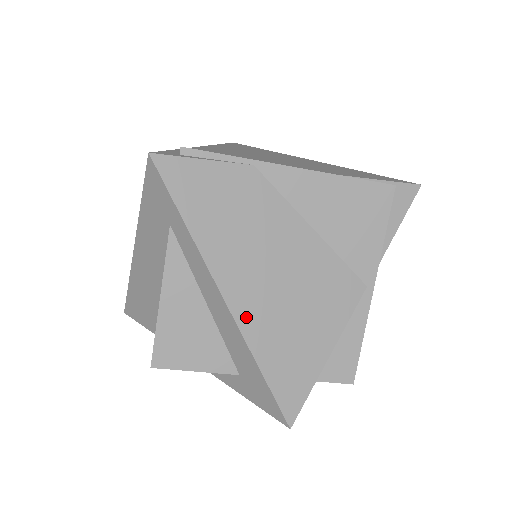
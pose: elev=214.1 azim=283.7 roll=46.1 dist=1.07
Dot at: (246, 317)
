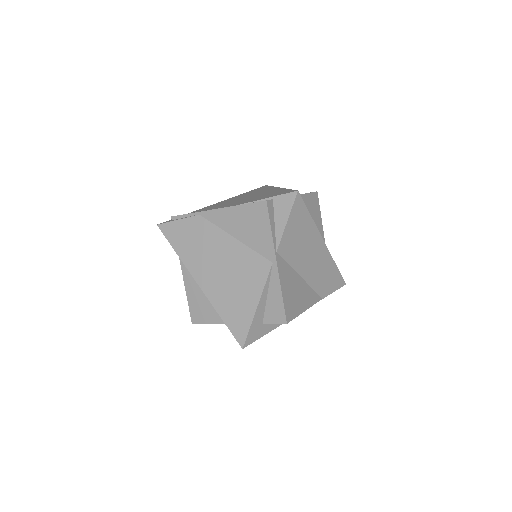
Dot at: (209, 291)
